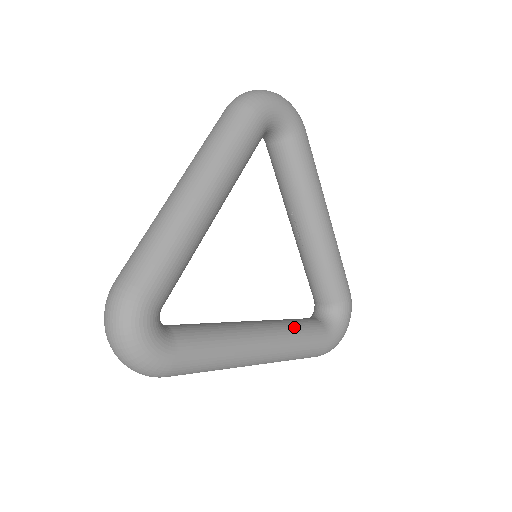
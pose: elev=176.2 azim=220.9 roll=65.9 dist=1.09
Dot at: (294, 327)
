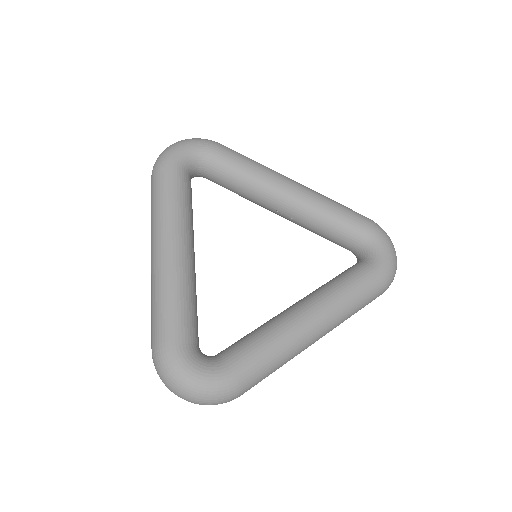
Dot at: (334, 282)
